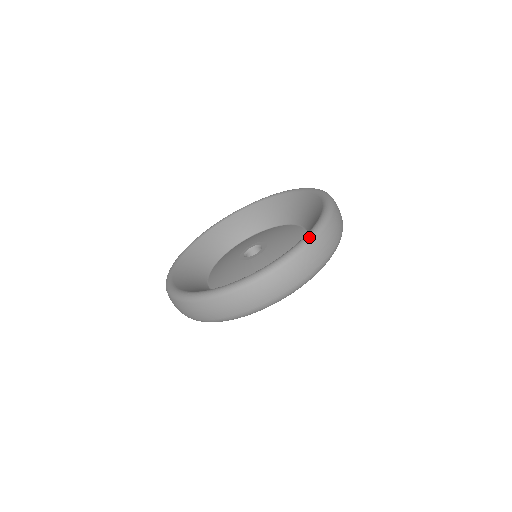
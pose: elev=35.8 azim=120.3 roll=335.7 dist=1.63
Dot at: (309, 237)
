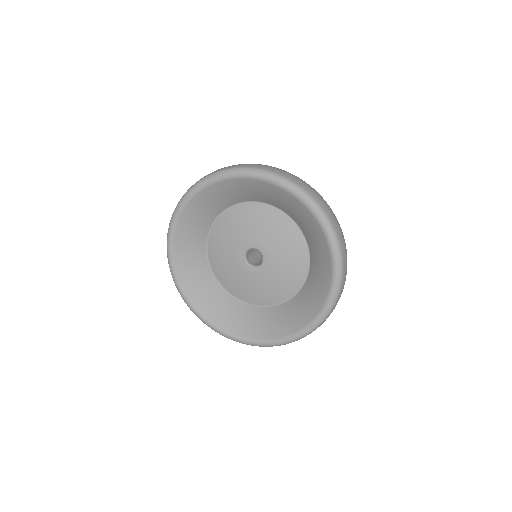
Dot at: (331, 305)
